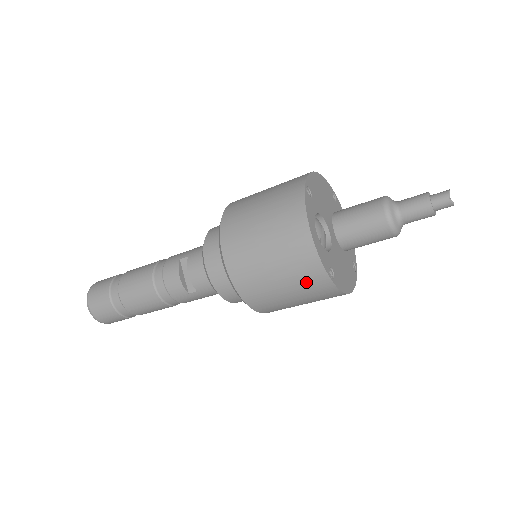
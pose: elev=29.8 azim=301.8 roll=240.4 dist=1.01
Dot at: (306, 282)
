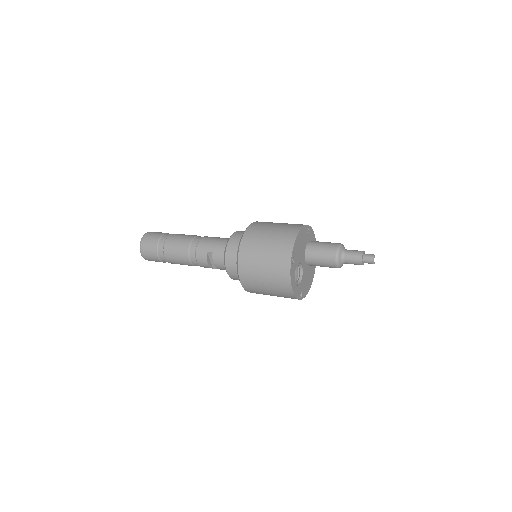
Dot at: occluded
